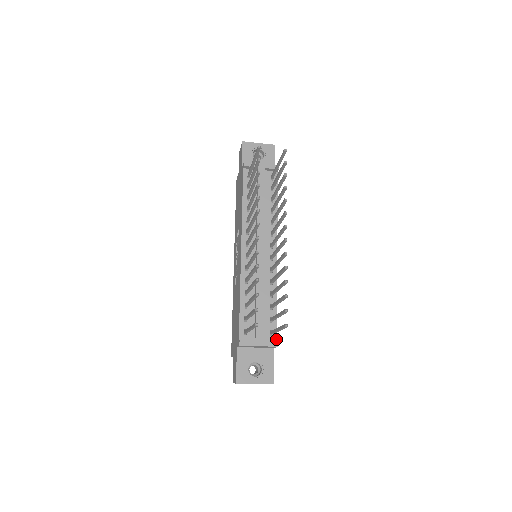
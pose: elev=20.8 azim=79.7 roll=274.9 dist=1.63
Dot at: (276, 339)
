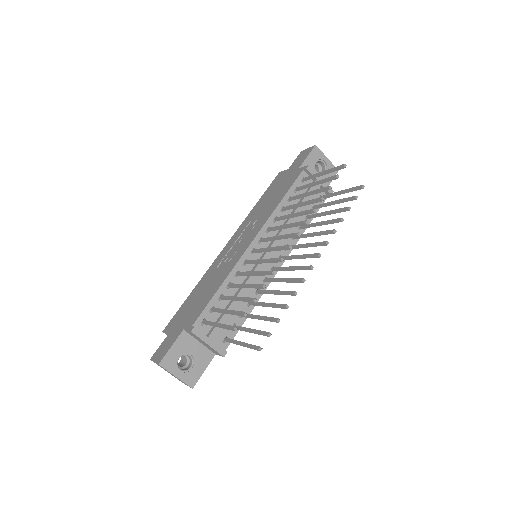
Dot at: (226, 348)
